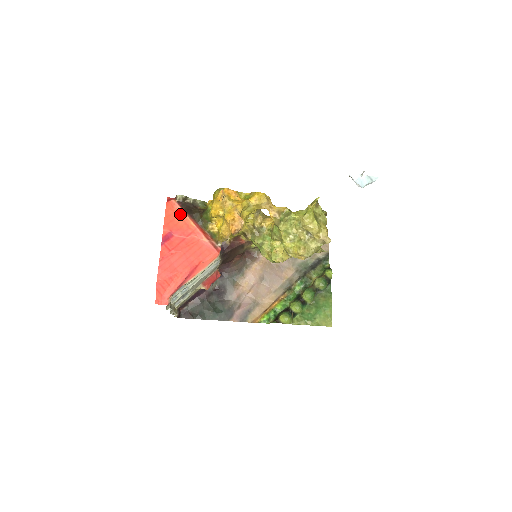
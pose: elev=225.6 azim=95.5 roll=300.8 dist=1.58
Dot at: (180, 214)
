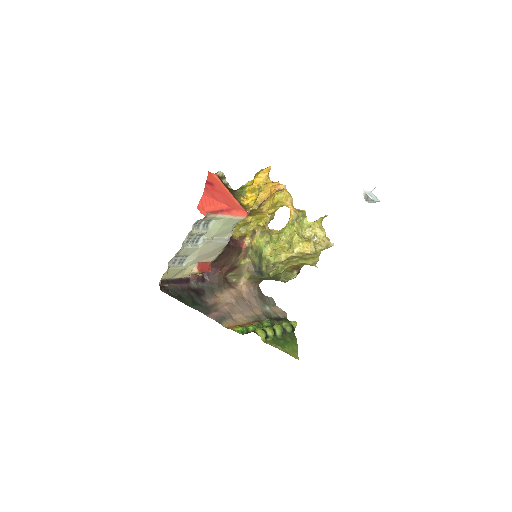
Dot at: (219, 181)
